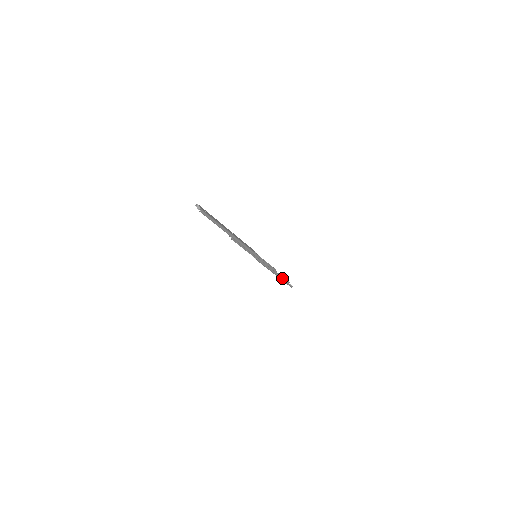
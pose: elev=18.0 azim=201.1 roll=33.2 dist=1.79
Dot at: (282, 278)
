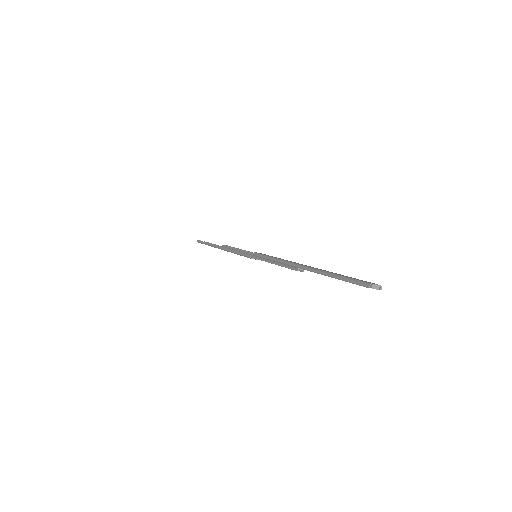
Dot at: occluded
